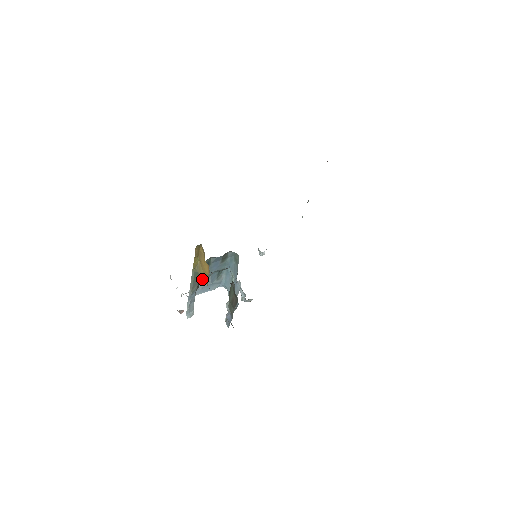
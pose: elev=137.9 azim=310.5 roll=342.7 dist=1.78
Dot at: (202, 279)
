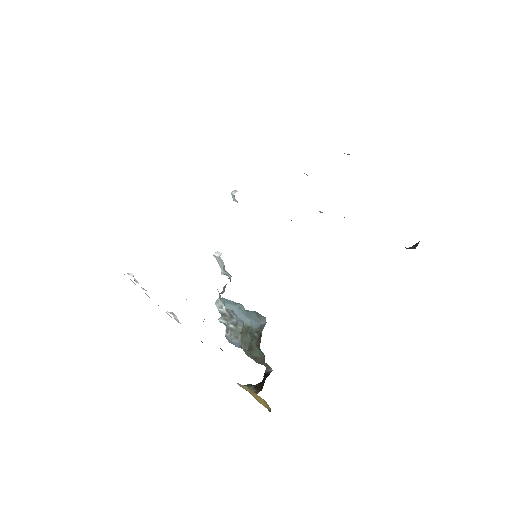
Dot at: occluded
